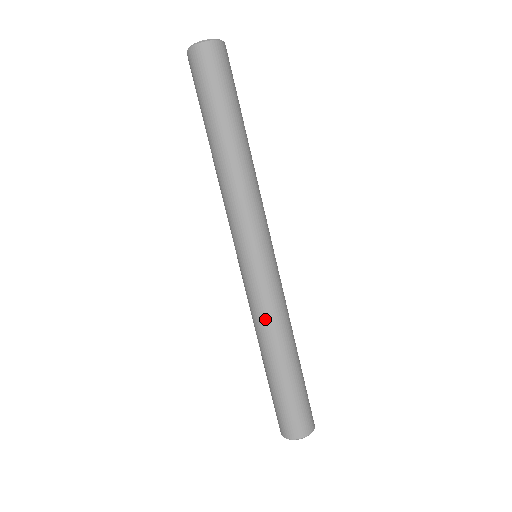
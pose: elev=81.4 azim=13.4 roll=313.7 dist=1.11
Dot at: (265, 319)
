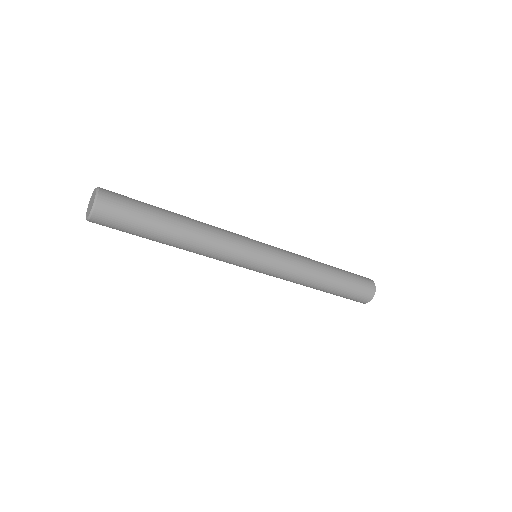
Dot at: occluded
